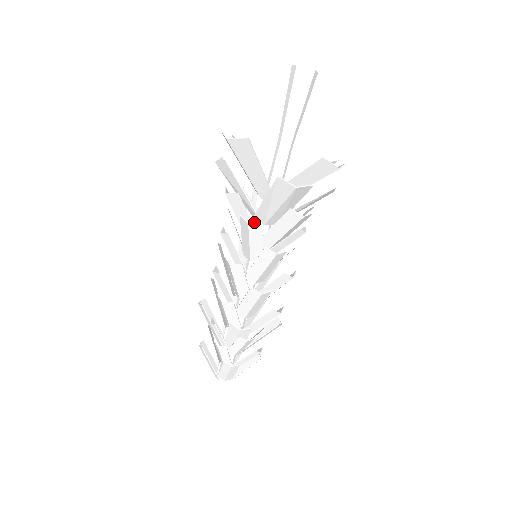
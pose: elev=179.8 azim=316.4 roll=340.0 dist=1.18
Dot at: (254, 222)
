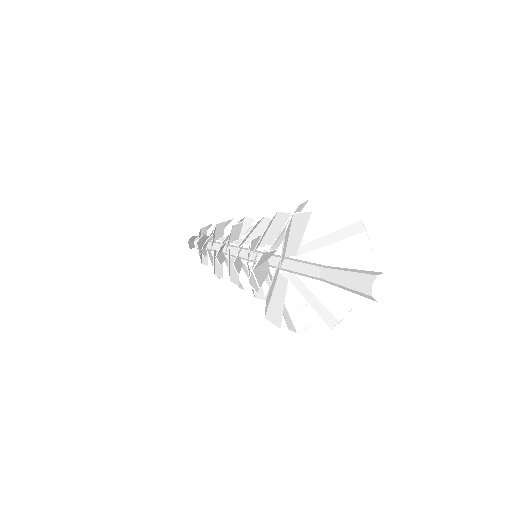
Dot at: (259, 299)
